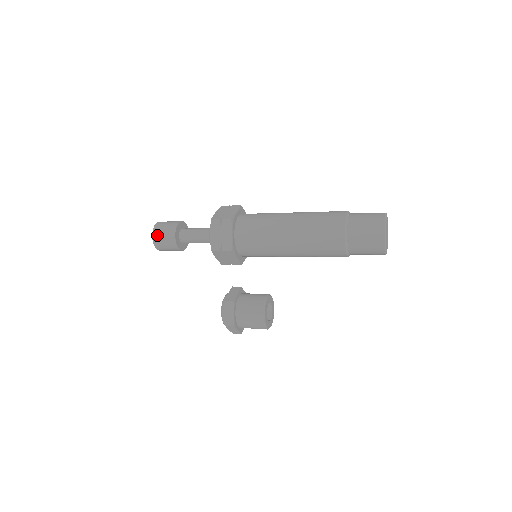
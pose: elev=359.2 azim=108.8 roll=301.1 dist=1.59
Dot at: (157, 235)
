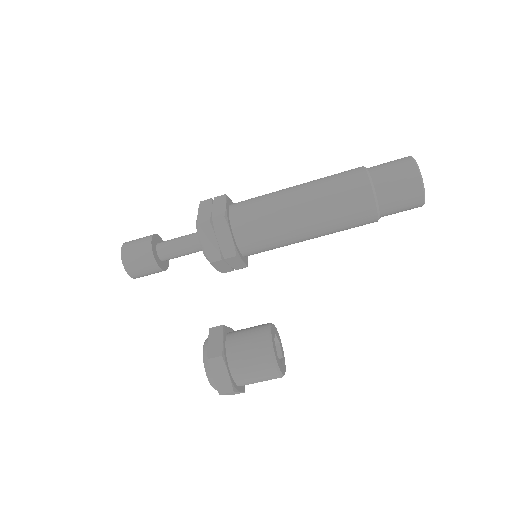
Dot at: (128, 244)
